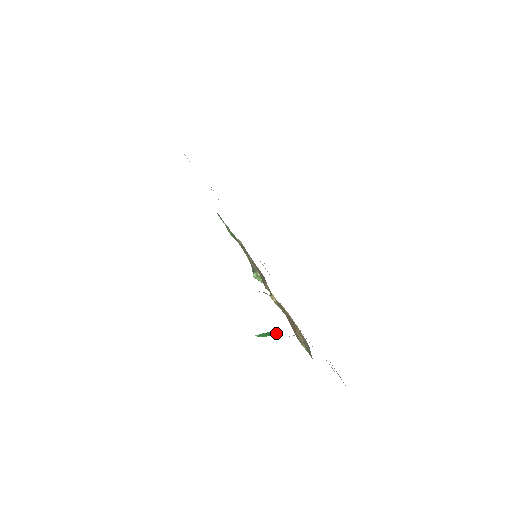
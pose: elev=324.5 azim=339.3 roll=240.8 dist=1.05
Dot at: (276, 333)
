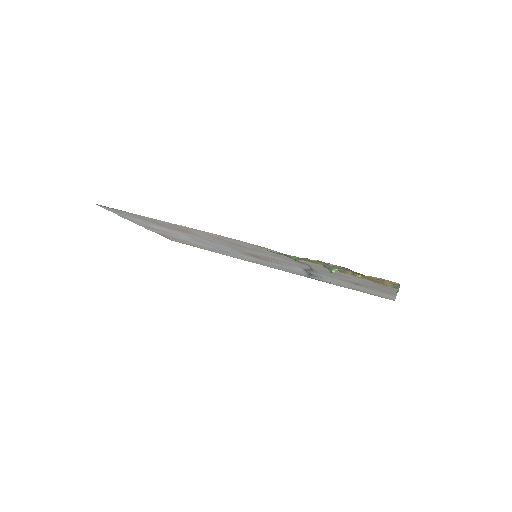
Dot at: (398, 291)
